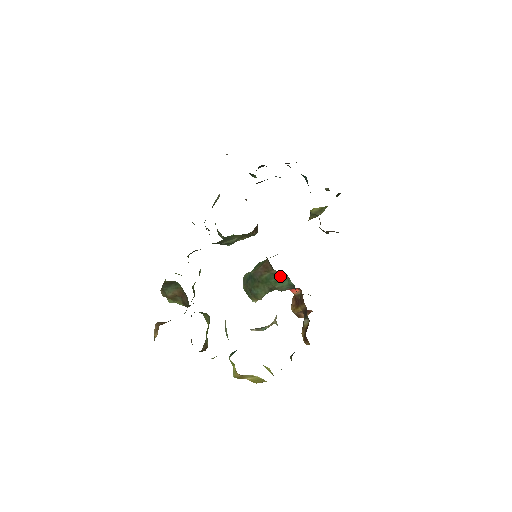
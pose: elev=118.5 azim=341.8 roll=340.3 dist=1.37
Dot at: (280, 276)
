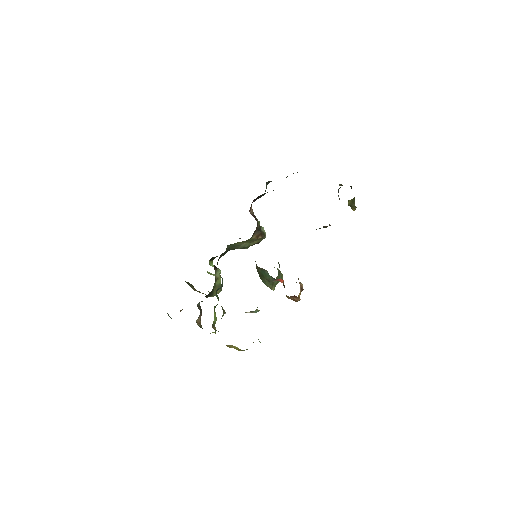
Dot at: (265, 271)
